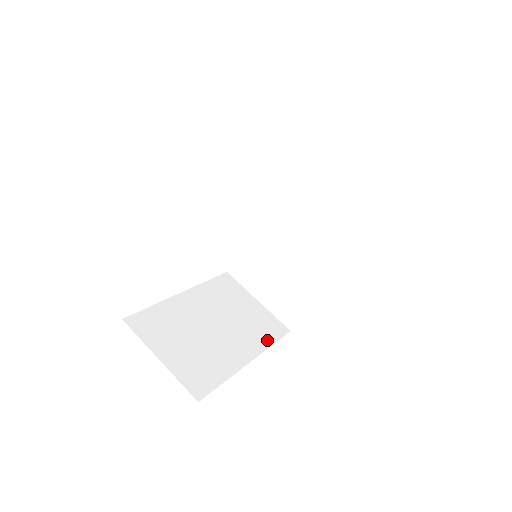
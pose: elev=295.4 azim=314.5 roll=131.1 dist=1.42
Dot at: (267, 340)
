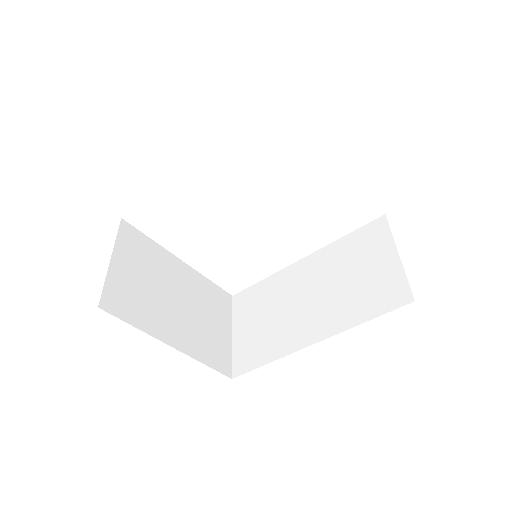
Dot at: (205, 357)
